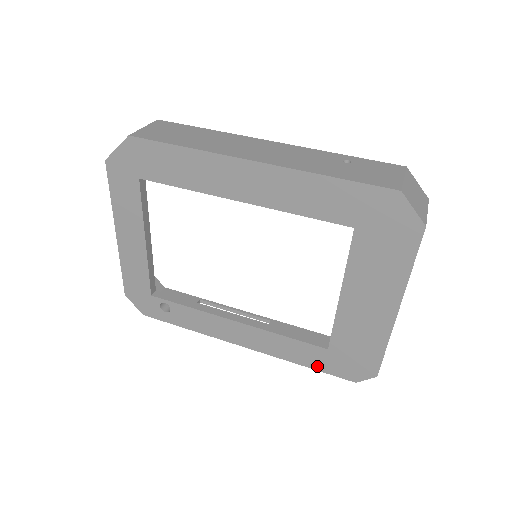
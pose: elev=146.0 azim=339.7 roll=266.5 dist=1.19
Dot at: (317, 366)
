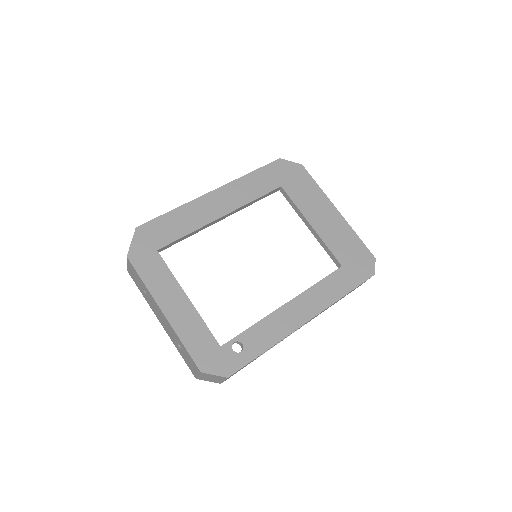
Dot at: (351, 286)
